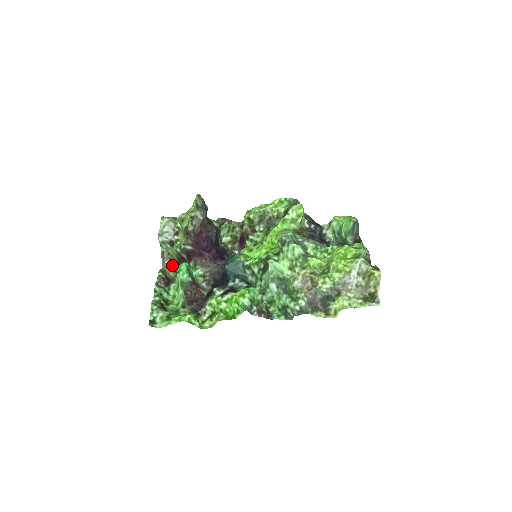
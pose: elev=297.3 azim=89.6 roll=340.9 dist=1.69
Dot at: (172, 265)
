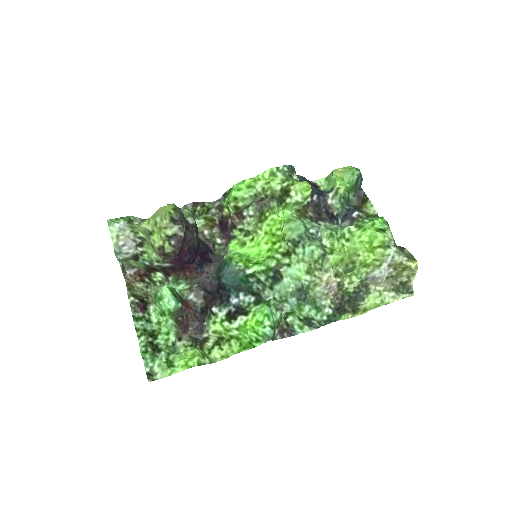
Dot at: (137, 274)
